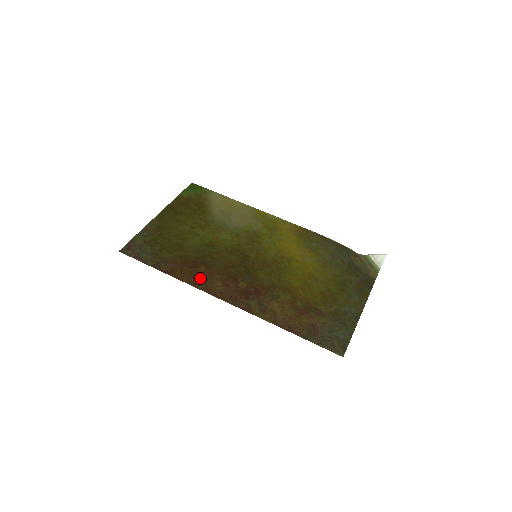
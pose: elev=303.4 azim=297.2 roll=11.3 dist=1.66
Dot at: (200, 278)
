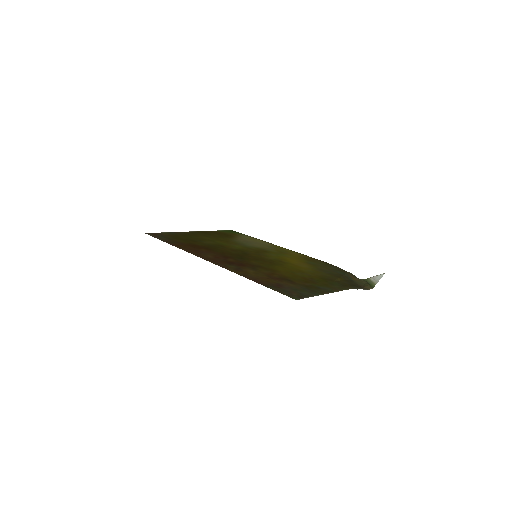
Dot at: (197, 251)
